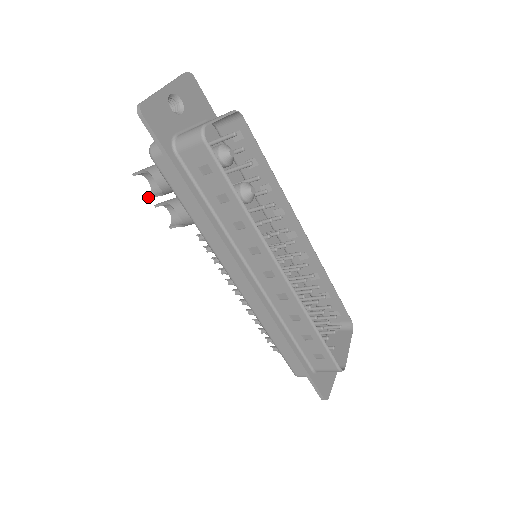
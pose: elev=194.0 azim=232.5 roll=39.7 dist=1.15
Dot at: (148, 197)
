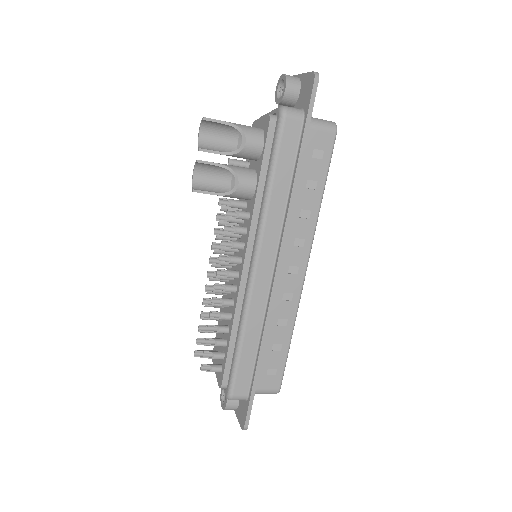
Dot at: (199, 148)
